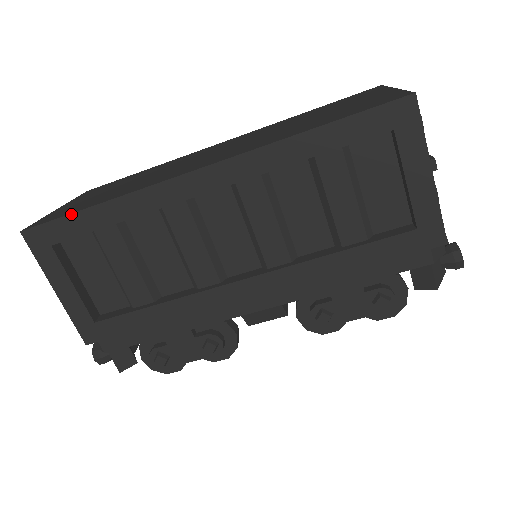
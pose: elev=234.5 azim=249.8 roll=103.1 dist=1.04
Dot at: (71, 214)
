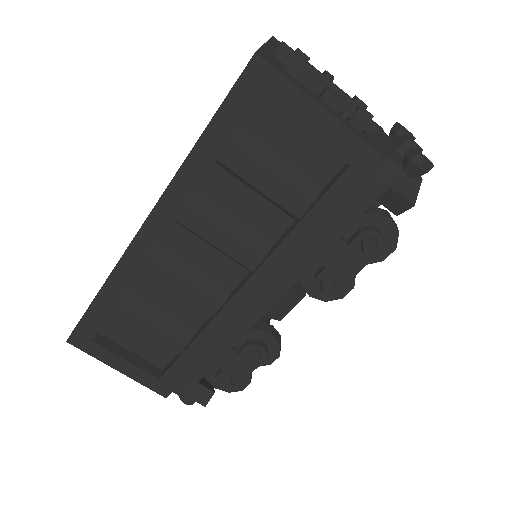
Dot at: (86, 312)
